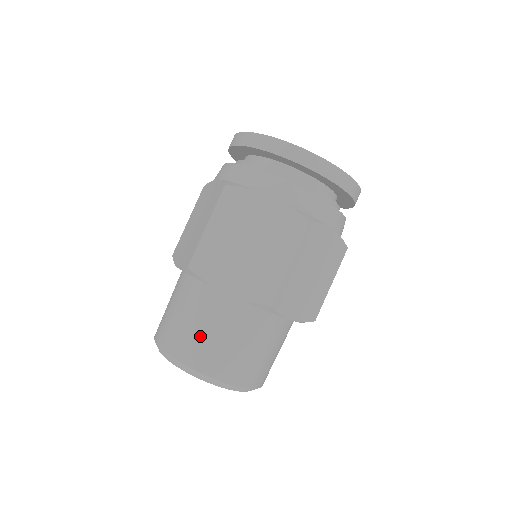
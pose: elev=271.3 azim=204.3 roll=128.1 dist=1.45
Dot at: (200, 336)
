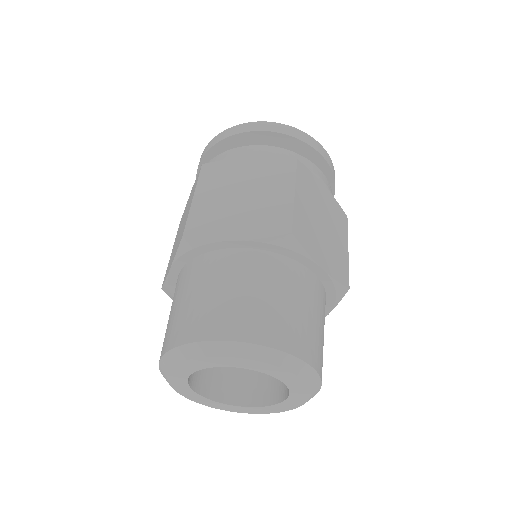
Dot at: (304, 320)
